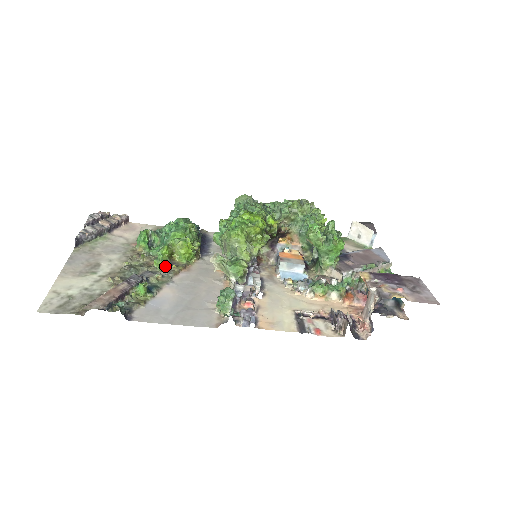
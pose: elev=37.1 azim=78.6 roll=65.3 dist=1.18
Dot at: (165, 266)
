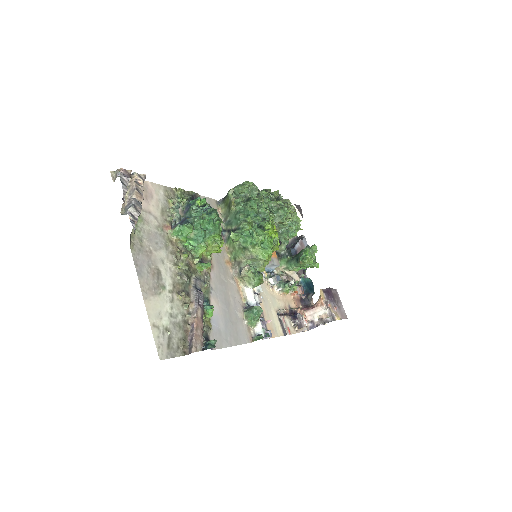
Dot at: occluded
